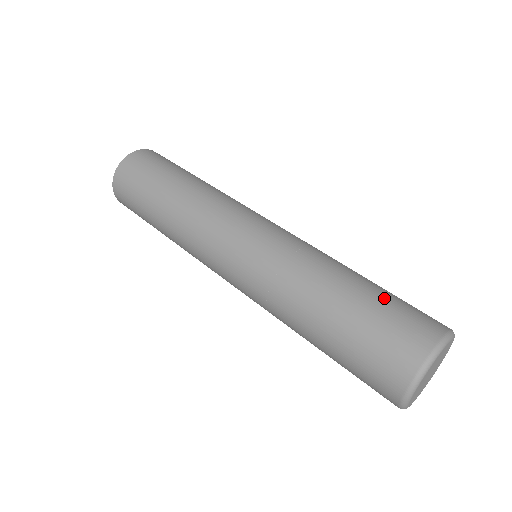
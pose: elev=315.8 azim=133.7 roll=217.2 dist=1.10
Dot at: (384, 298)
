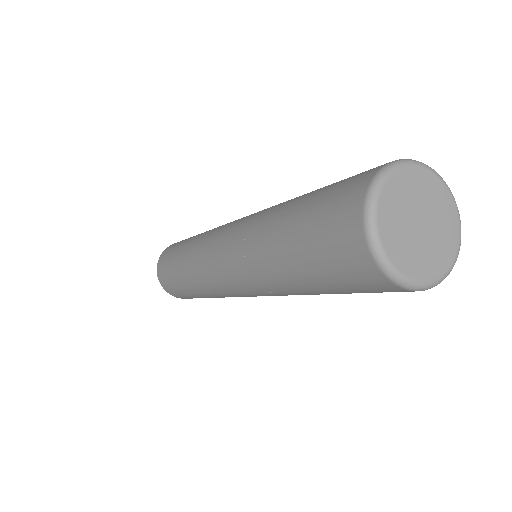
Dot at: occluded
